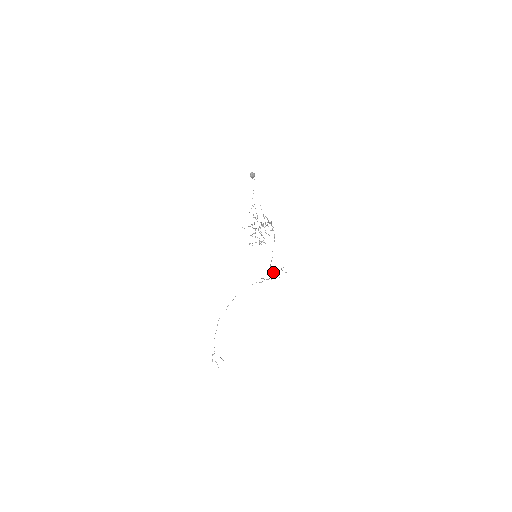
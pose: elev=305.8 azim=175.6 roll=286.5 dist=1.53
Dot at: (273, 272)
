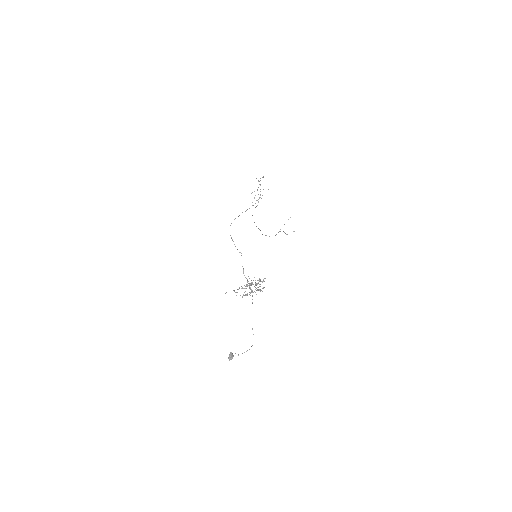
Dot at: occluded
